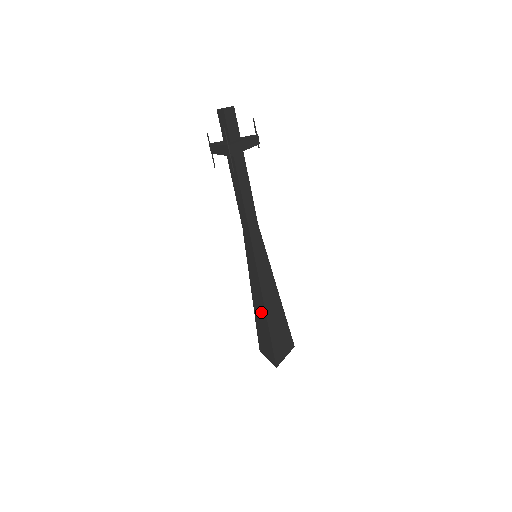
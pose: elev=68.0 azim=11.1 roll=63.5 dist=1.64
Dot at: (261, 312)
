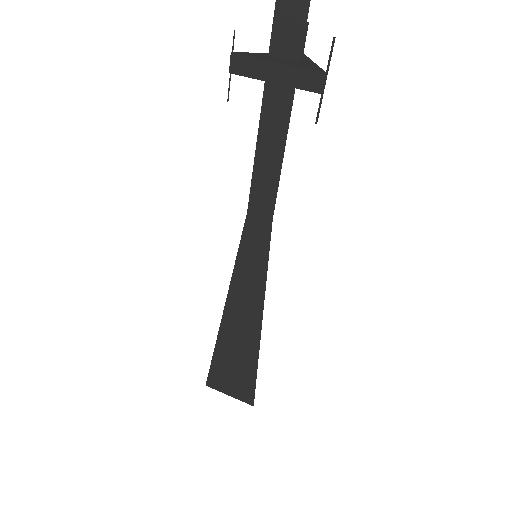
Dot at: (245, 337)
